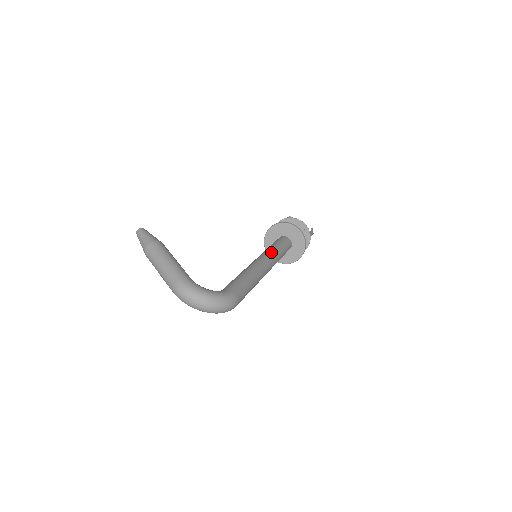
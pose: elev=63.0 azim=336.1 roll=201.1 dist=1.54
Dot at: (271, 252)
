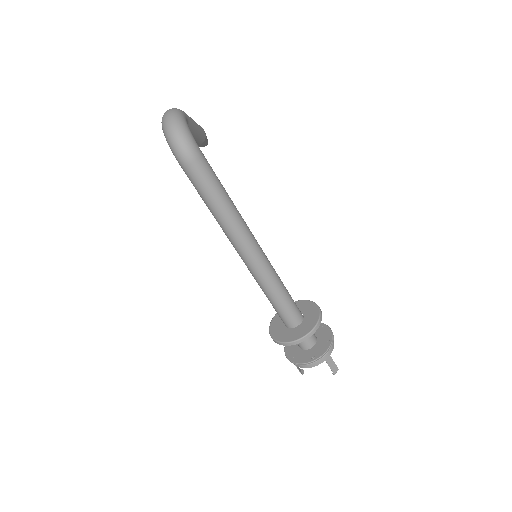
Dot at: occluded
